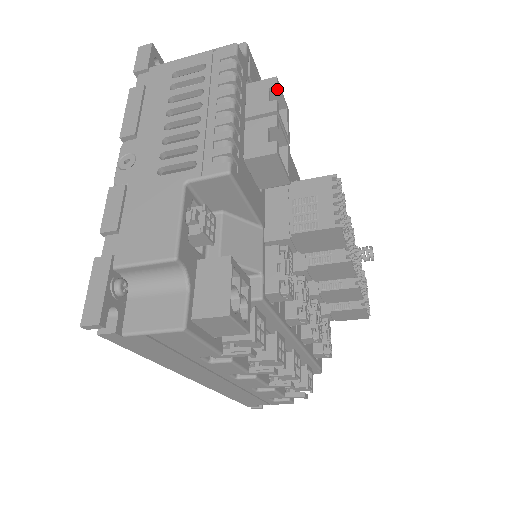
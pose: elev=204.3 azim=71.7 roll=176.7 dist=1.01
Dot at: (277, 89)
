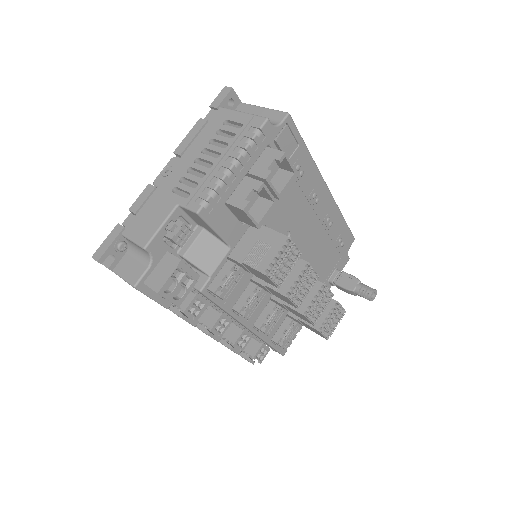
Dot at: (280, 162)
